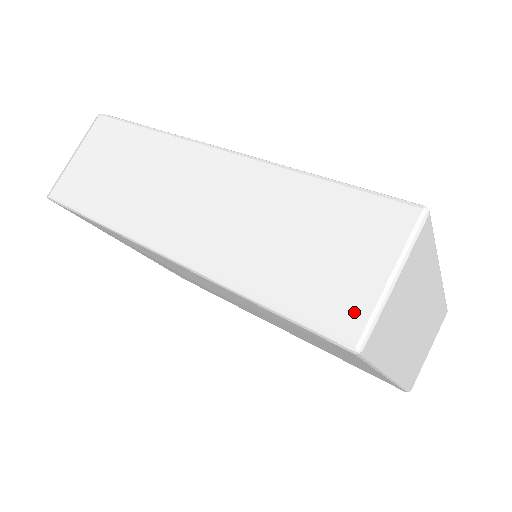
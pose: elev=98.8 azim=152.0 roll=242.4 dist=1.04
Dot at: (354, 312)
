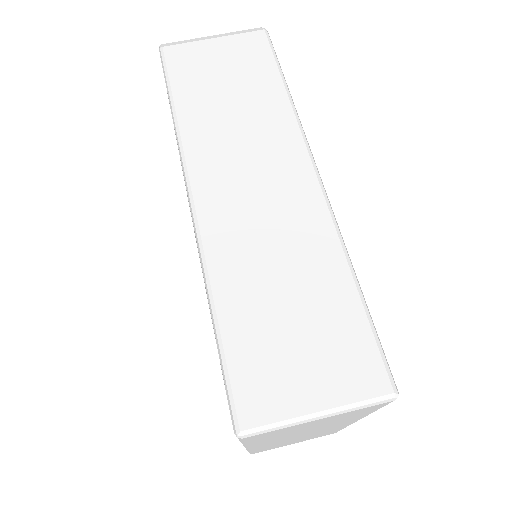
Dot at: (267, 406)
